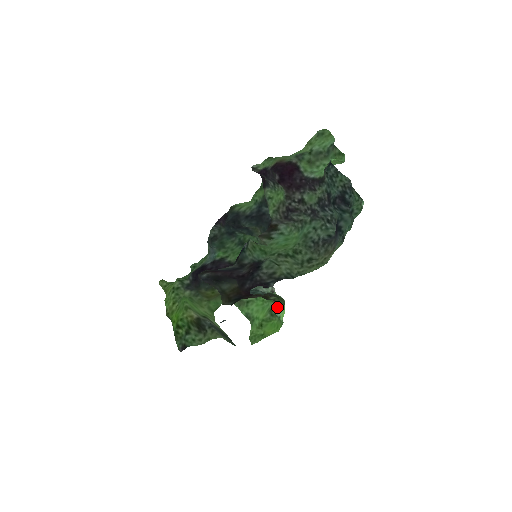
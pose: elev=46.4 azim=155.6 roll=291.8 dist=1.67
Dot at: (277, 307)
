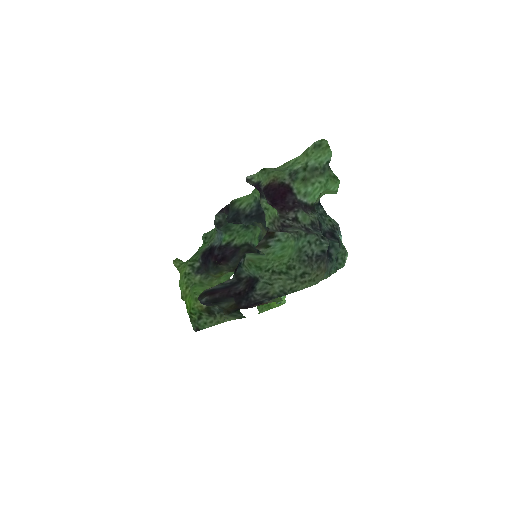
Dot at: occluded
